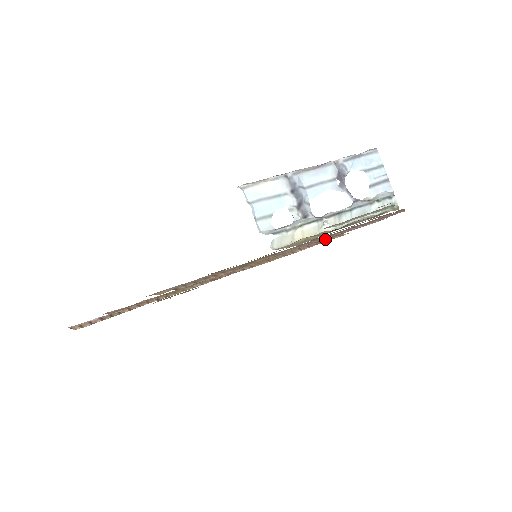
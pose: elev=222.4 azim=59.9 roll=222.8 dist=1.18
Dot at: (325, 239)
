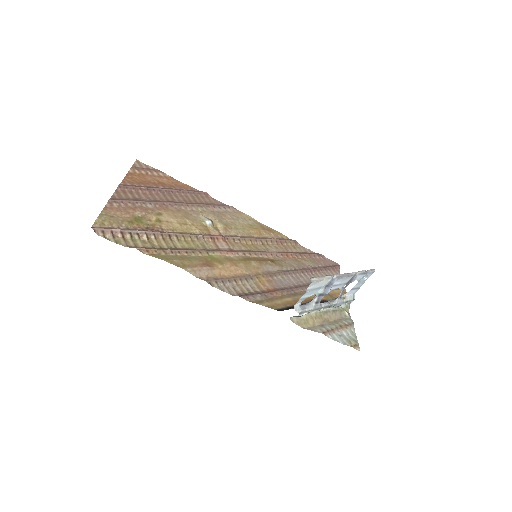
Dot at: (293, 256)
